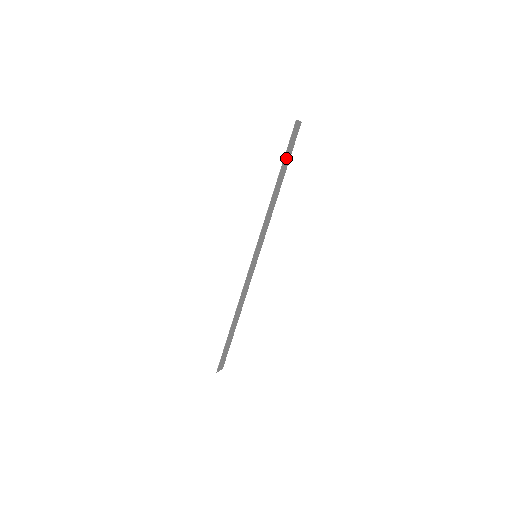
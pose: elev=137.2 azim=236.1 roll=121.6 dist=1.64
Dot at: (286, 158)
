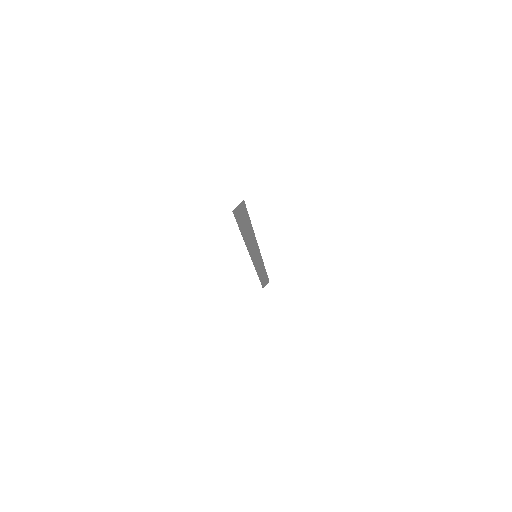
Dot at: (242, 223)
